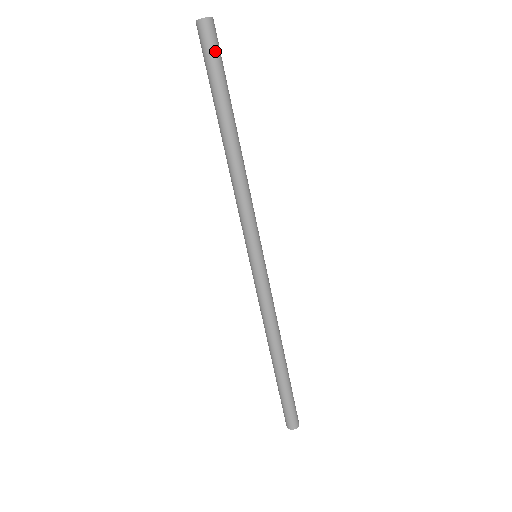
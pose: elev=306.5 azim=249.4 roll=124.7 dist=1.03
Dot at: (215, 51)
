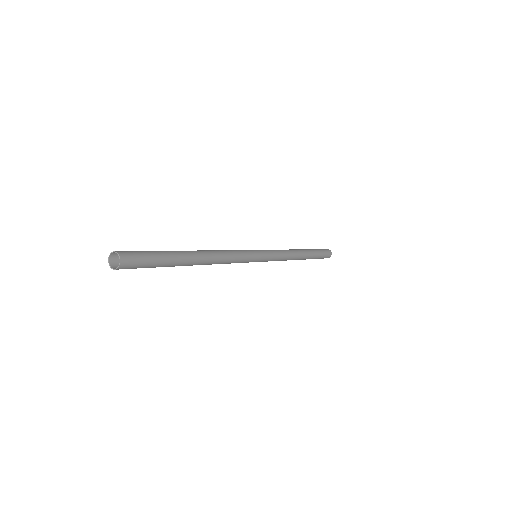
Dot at: (143, 263)
